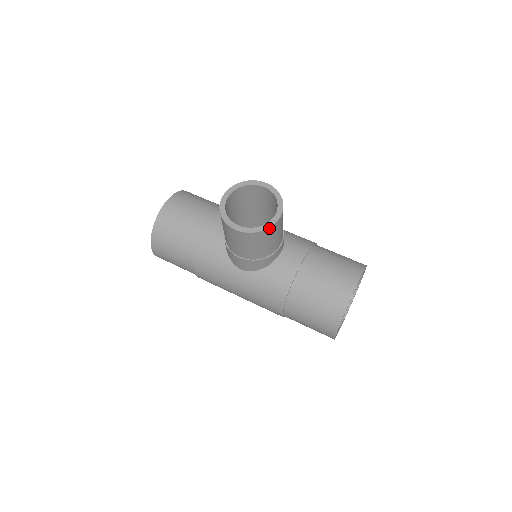
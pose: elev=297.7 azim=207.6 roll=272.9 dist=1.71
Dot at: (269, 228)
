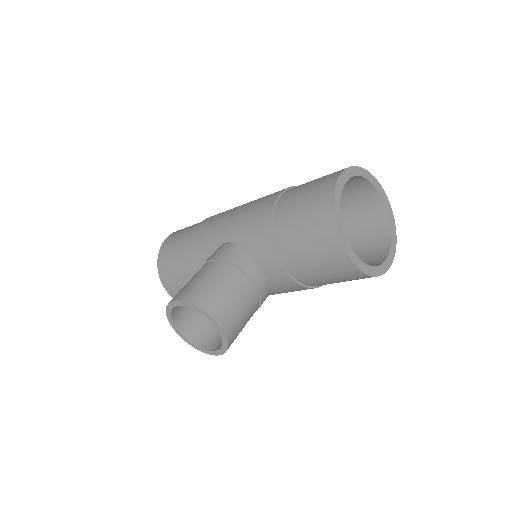
Dot at: (228, 339)
